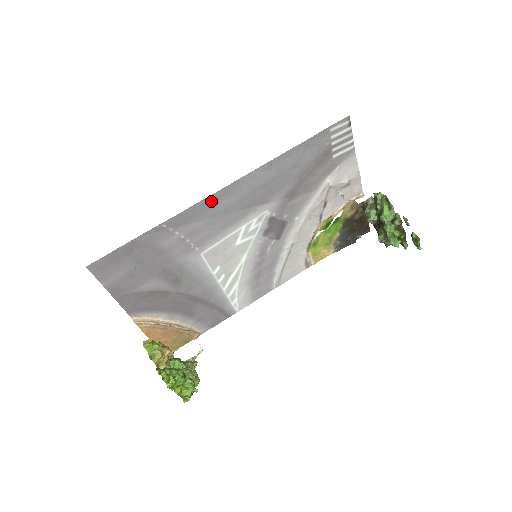
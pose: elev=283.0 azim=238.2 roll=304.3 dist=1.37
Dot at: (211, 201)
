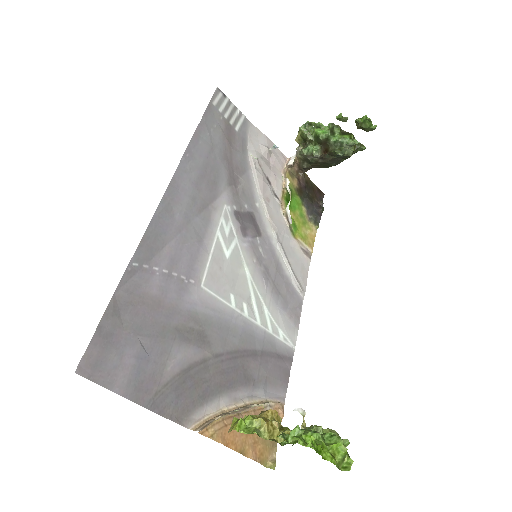
Dot at: (164, 213)
